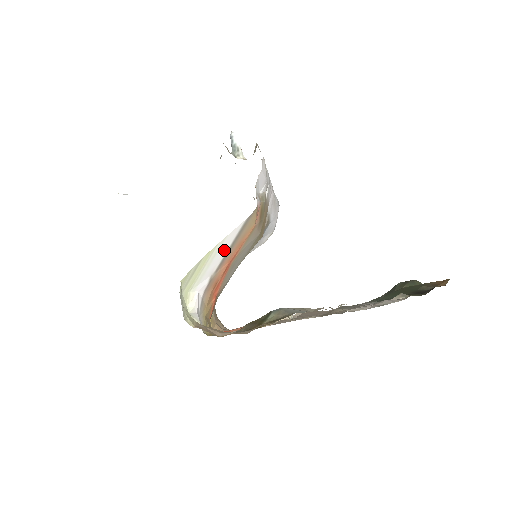
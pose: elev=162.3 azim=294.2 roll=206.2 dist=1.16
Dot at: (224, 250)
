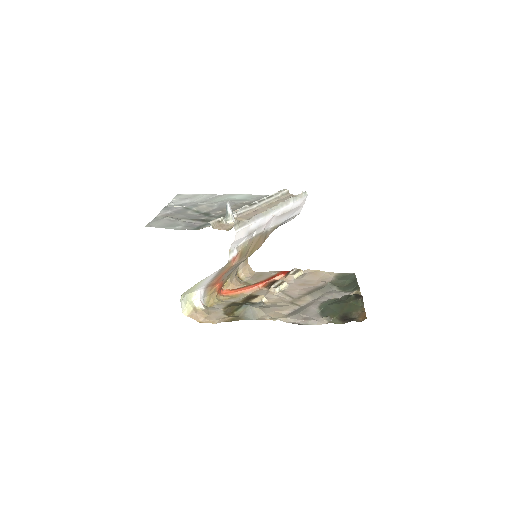
Dot at: (210, 278)
